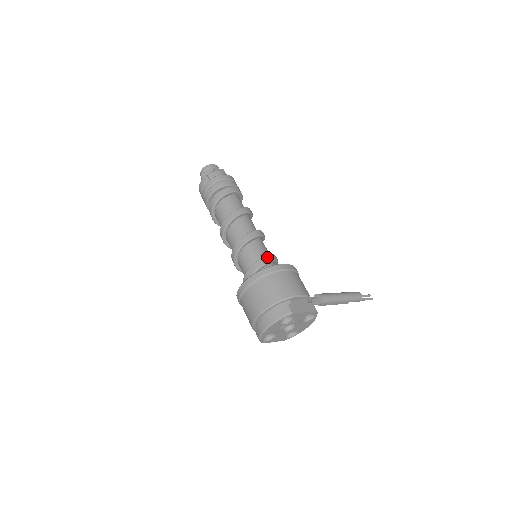
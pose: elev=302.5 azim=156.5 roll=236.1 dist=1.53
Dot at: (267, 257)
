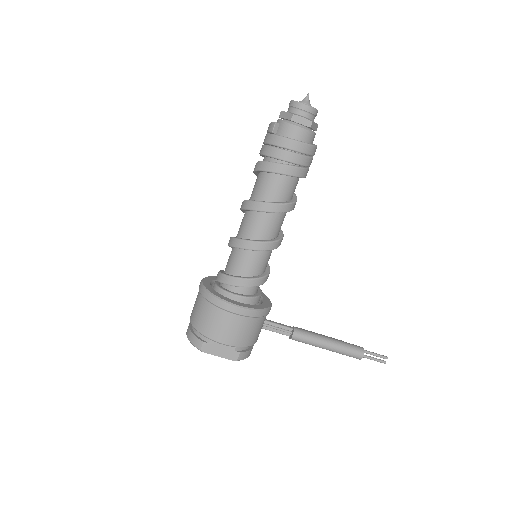
Dot at: (239, 280)
